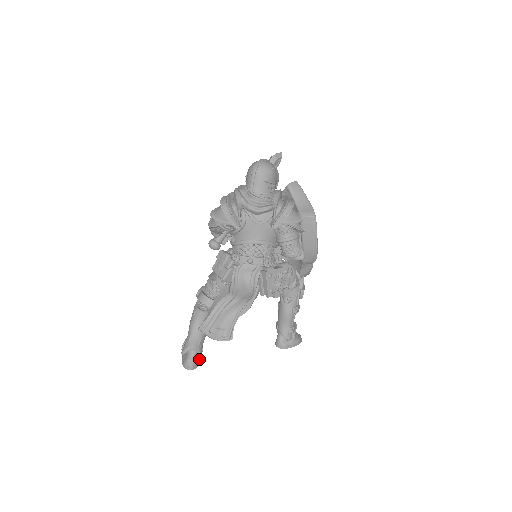
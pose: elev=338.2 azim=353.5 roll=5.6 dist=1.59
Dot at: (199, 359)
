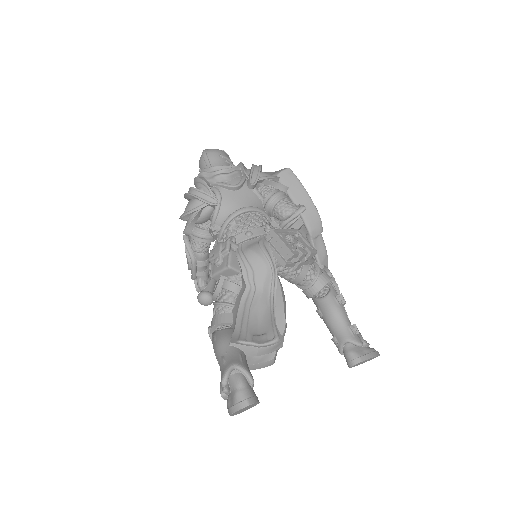
Dot at: (254, 392)
